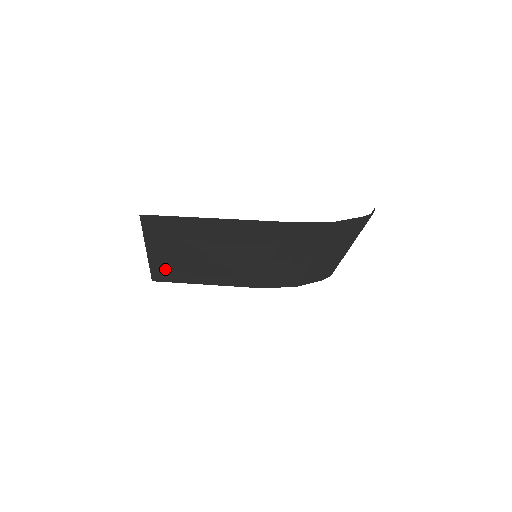
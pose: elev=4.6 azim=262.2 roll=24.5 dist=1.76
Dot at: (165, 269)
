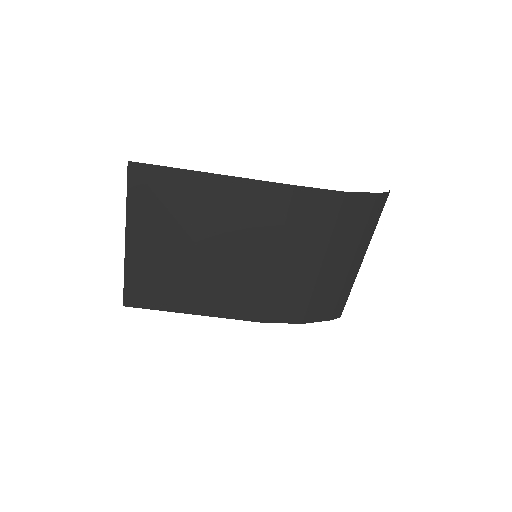
Dot at: (143, 279)
